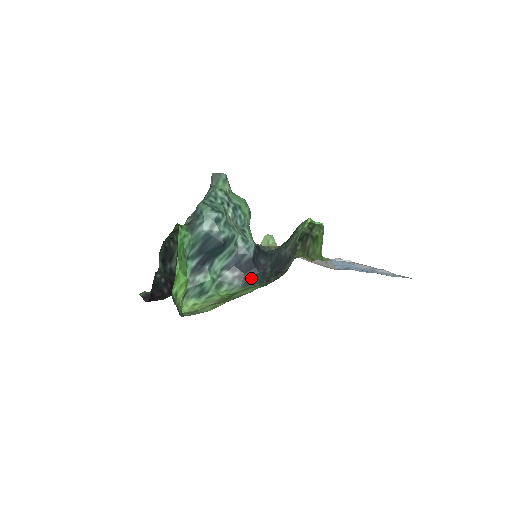
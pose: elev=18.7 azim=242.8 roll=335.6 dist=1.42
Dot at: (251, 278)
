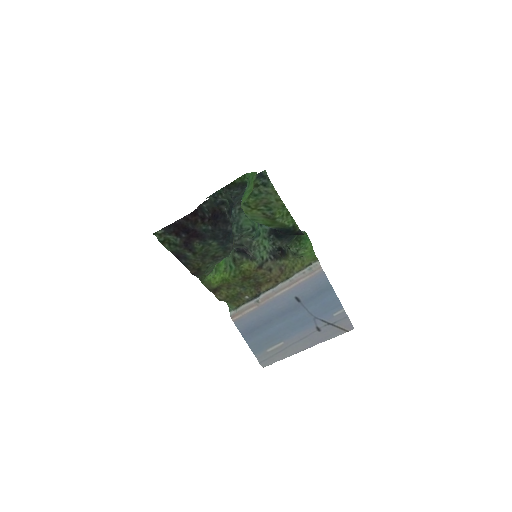
Dot at: (279, 230)
